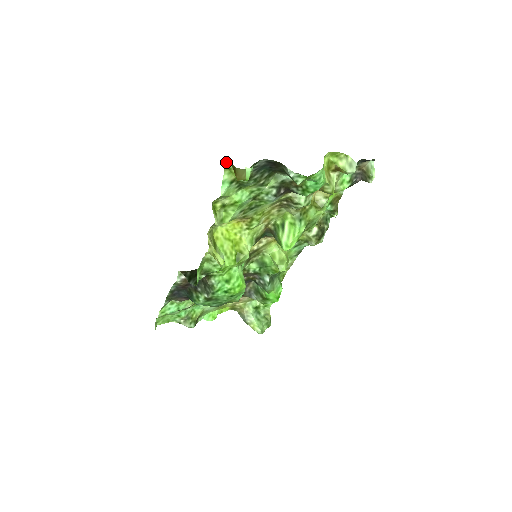
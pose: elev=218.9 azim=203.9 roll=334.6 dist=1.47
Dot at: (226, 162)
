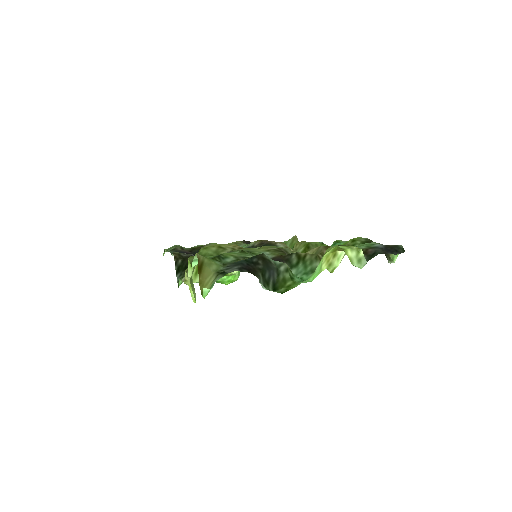
Dot at: occluded
